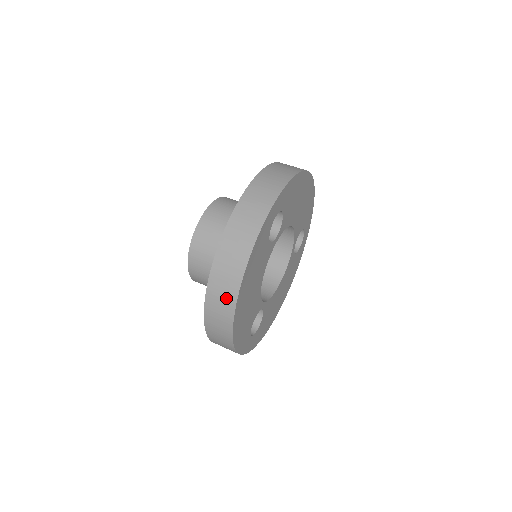
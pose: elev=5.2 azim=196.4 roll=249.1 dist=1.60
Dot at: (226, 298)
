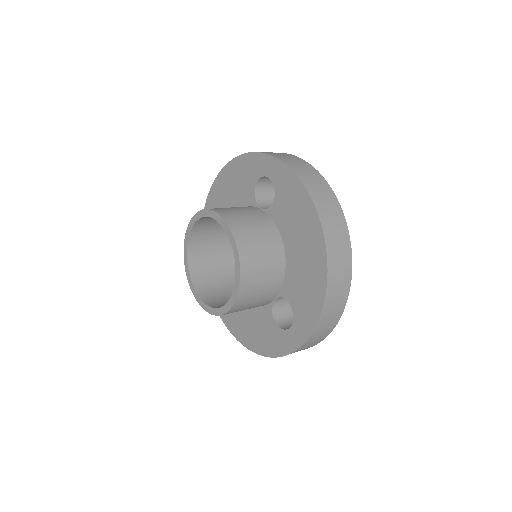
Dot at: (340, 231)
